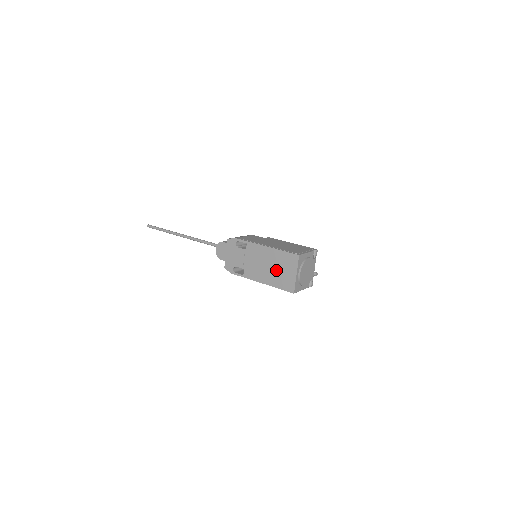
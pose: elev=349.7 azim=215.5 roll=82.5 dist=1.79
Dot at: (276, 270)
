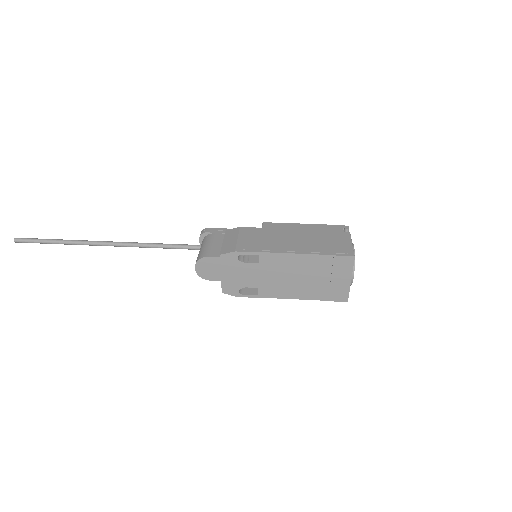
Dot at: (316, 280)
